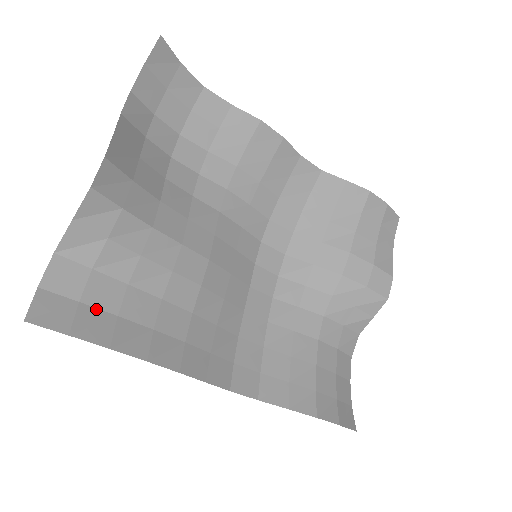
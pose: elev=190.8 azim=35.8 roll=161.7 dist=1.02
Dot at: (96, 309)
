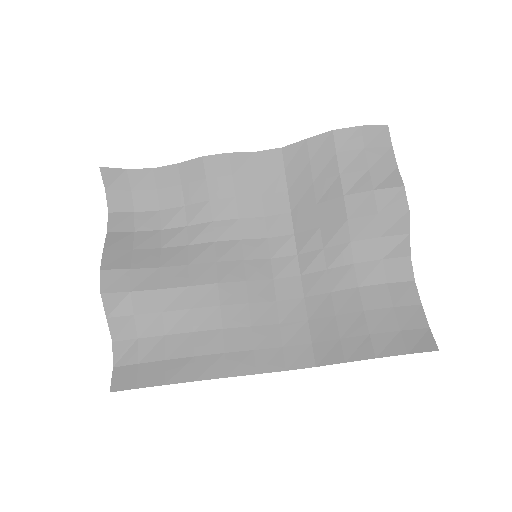
Dot at: (150, 363)
